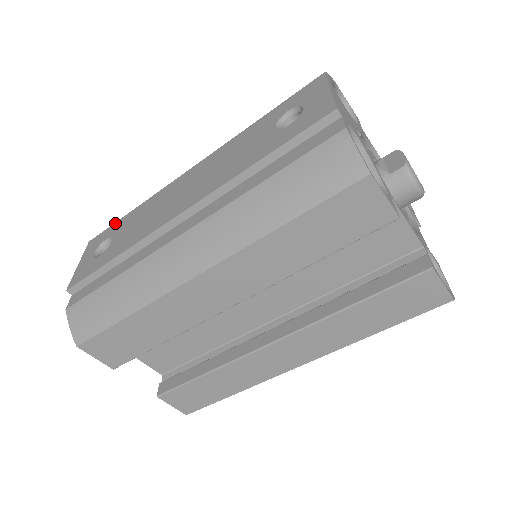
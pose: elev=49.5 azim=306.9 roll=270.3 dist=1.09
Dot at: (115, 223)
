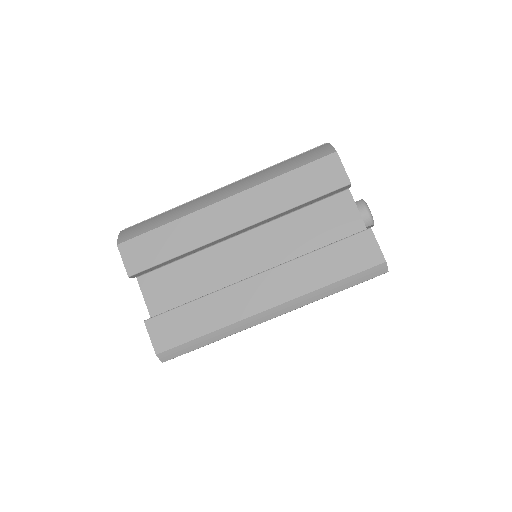
Dot at: occluded
